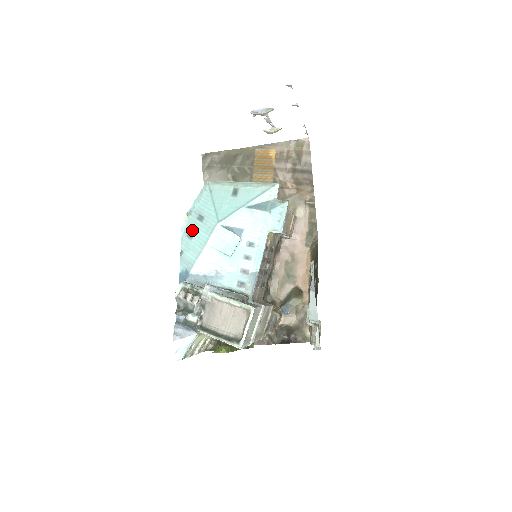
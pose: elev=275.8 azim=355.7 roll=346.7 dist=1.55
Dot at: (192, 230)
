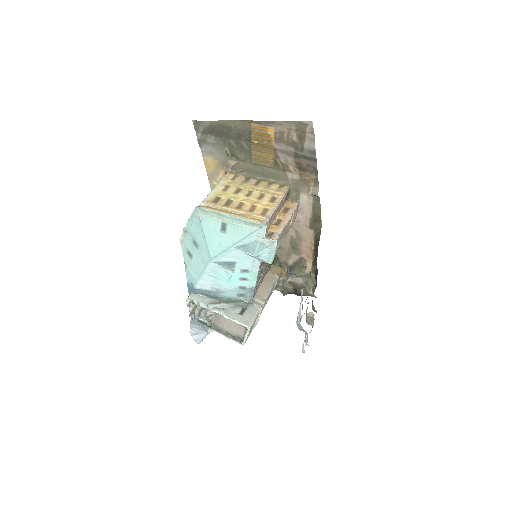
Dot at: (190, 251)
